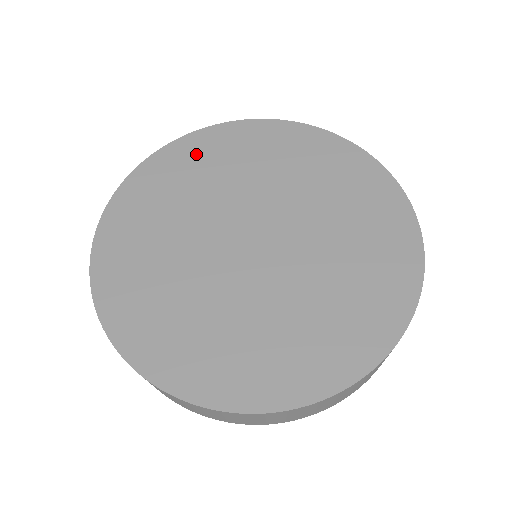
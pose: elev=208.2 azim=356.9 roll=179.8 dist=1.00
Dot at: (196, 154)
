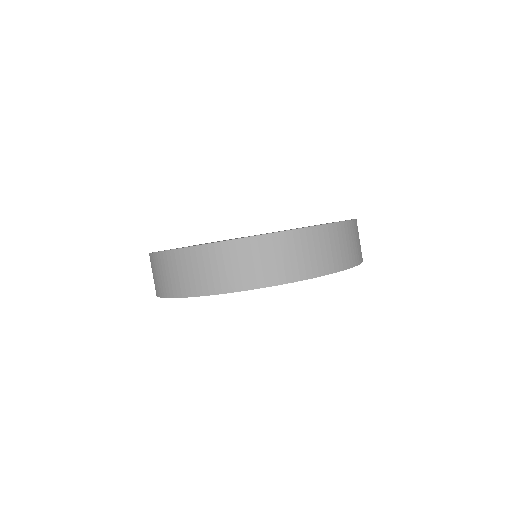
Dot at: occluded
